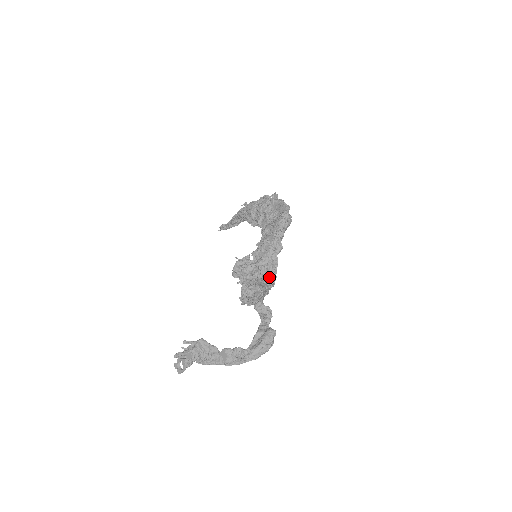
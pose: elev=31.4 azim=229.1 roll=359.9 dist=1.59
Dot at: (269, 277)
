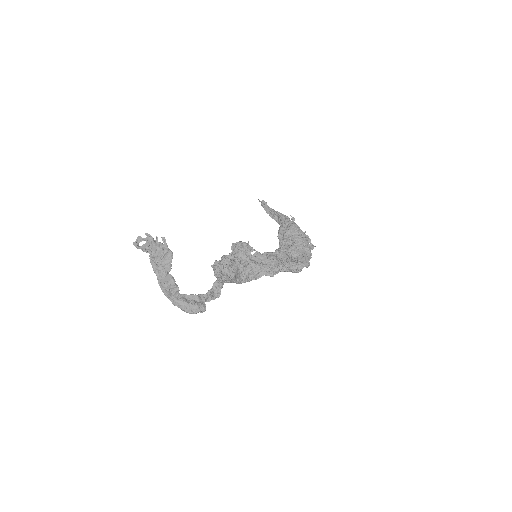
Dot at: (244, 278)
